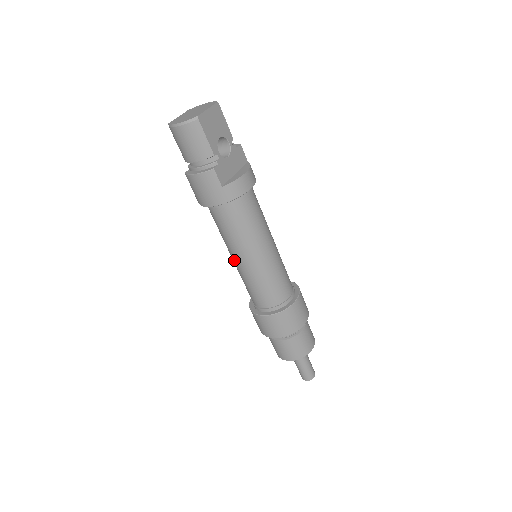
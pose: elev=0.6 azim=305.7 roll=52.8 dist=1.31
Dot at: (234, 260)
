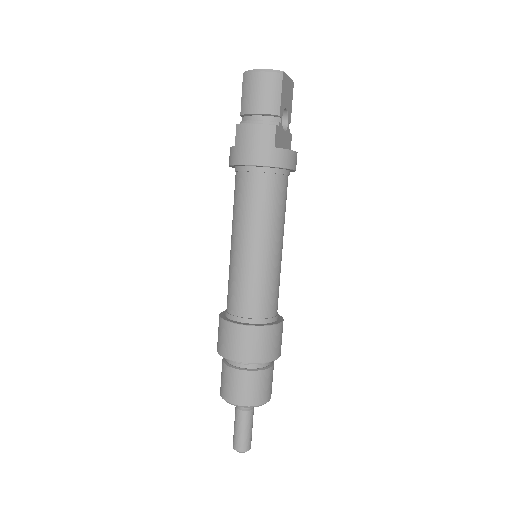
Dot at: (237, 245)
